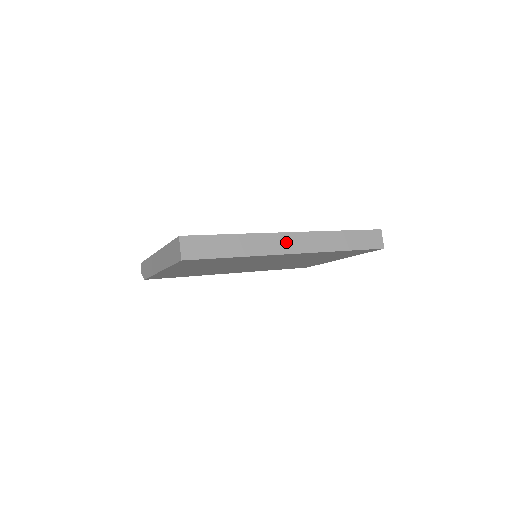
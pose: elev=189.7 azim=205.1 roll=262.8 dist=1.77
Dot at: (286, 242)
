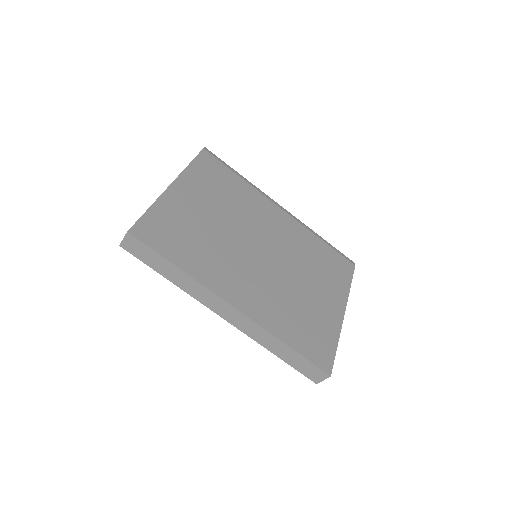
Dot at: (222, 307)
